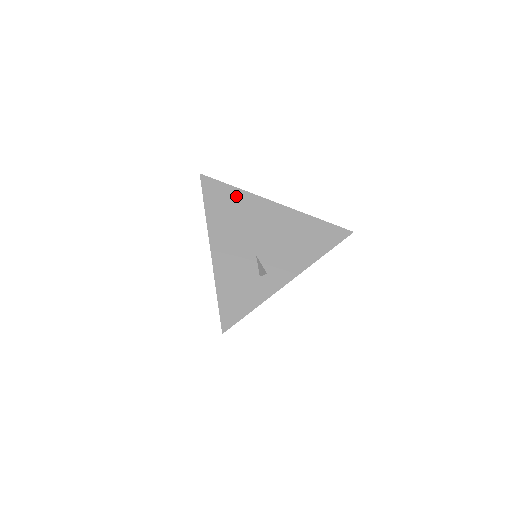
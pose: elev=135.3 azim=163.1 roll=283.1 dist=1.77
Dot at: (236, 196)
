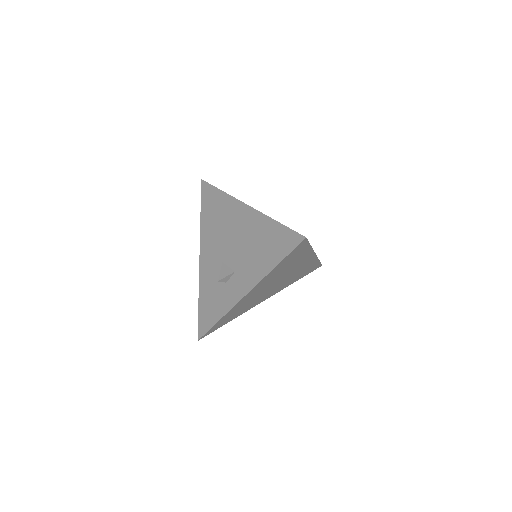
Dot at: occluded
